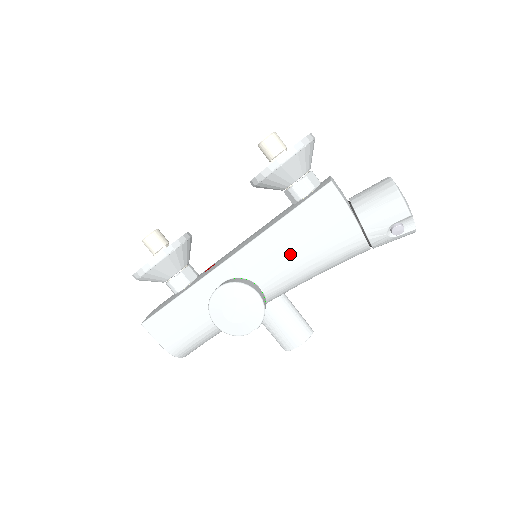
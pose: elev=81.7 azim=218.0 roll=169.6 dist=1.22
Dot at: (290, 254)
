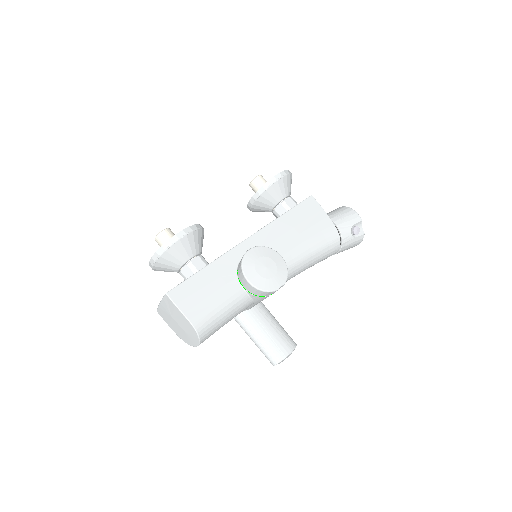
Dot at: (294, 238)
